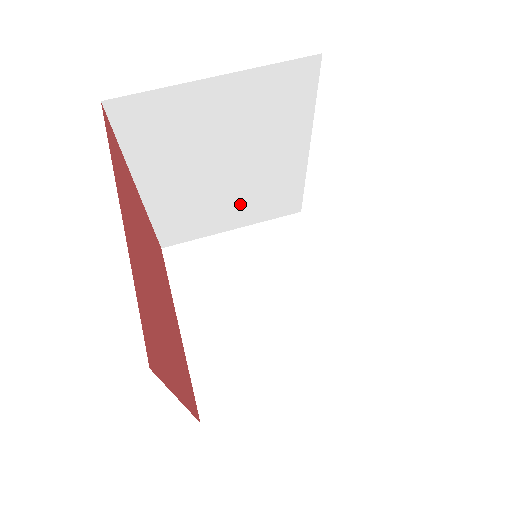
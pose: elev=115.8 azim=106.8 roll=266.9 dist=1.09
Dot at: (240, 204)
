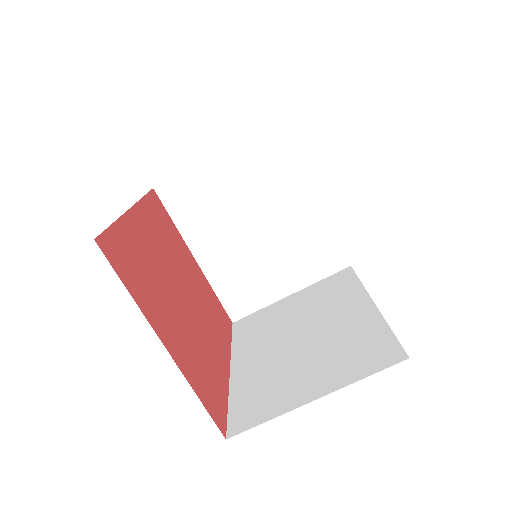
Dot at: occluded
